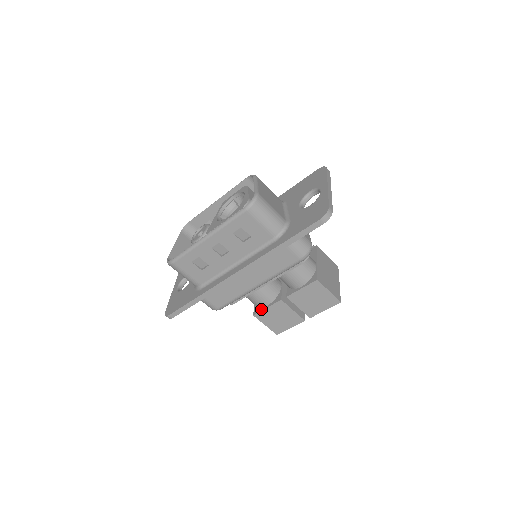
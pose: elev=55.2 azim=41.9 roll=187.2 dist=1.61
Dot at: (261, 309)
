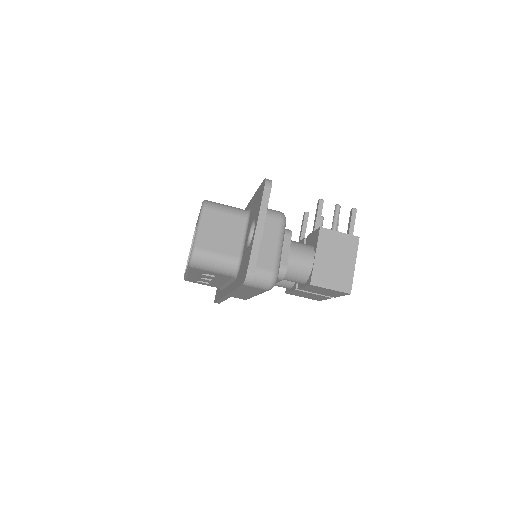
Dot at: (288, 290)
